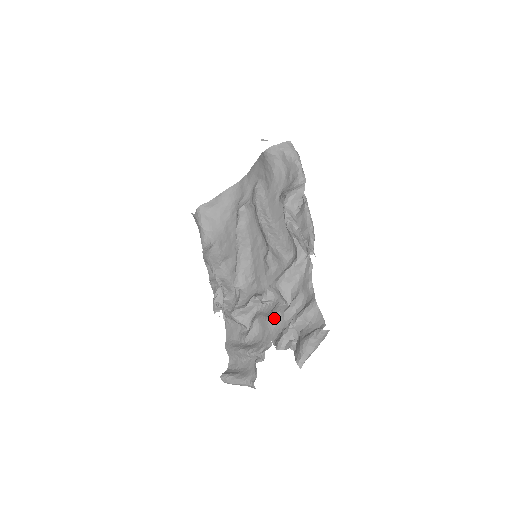
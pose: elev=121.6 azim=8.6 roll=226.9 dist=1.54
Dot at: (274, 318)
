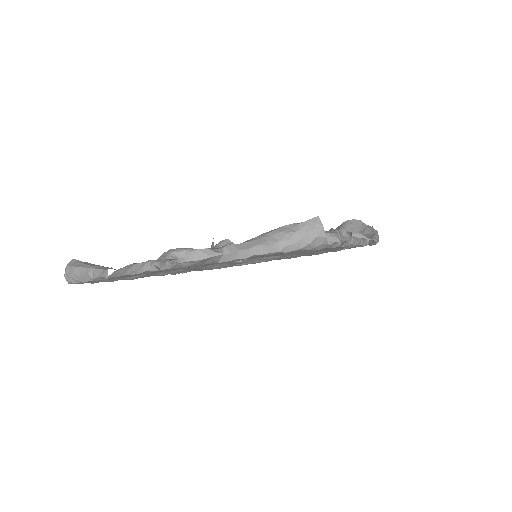
Dot at: occluded
